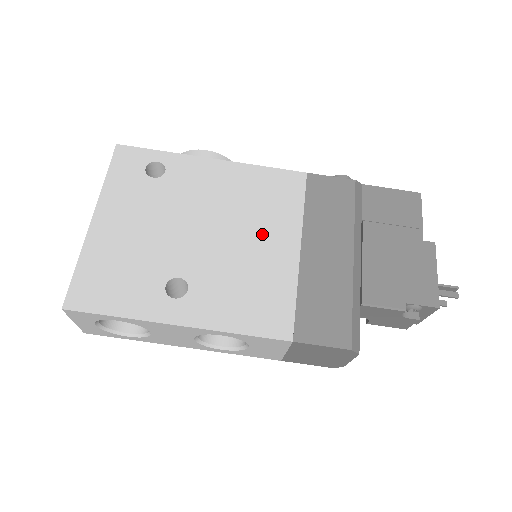
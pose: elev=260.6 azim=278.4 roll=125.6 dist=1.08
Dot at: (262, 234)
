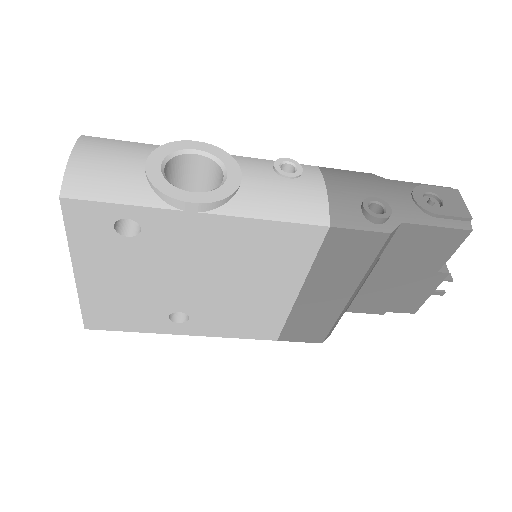
Dot at: (261, 284)
